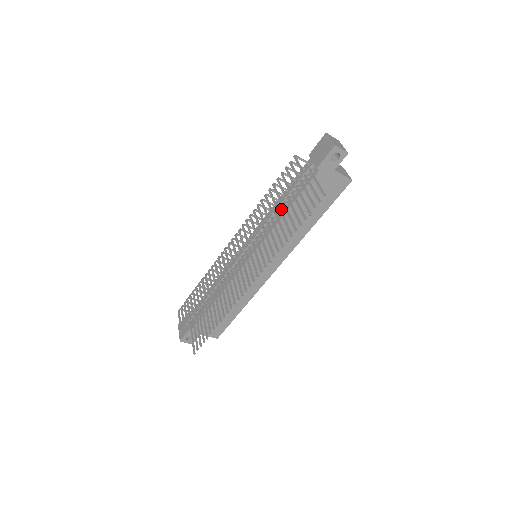
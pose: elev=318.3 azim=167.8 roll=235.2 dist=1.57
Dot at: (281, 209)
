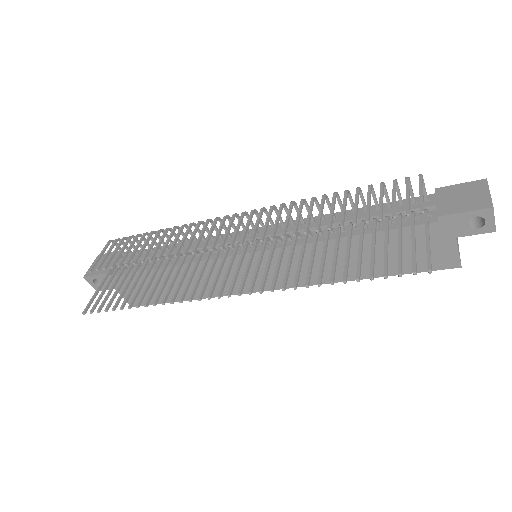
Dot at: occluded
